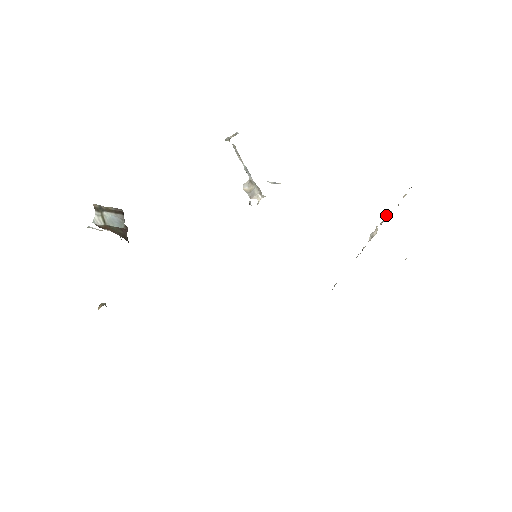
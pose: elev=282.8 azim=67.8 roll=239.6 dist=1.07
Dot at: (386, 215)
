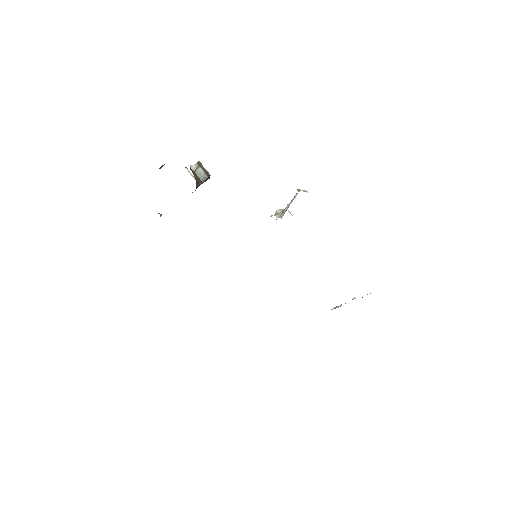
Dot at: occluded
